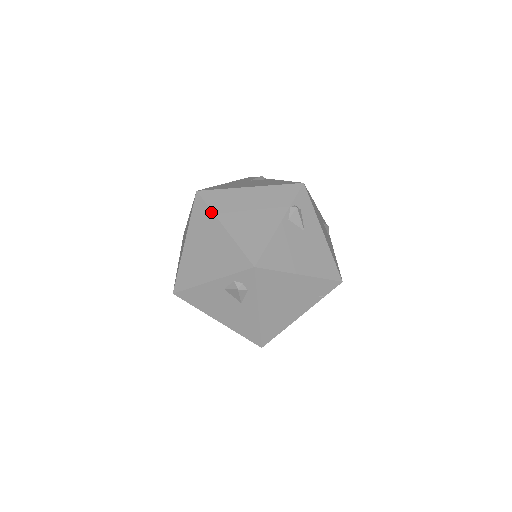
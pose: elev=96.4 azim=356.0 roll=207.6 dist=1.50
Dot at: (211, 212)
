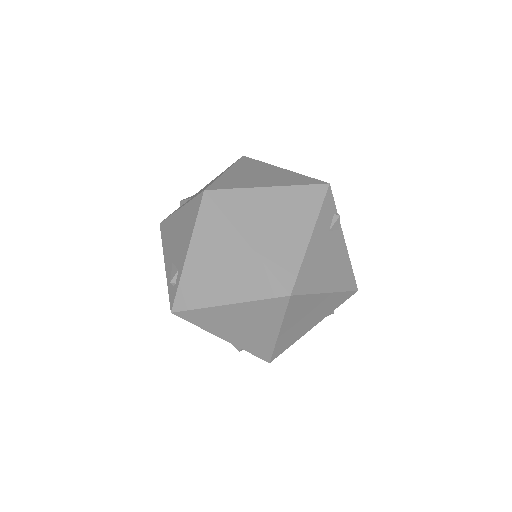
Dot at: (282, 318)
